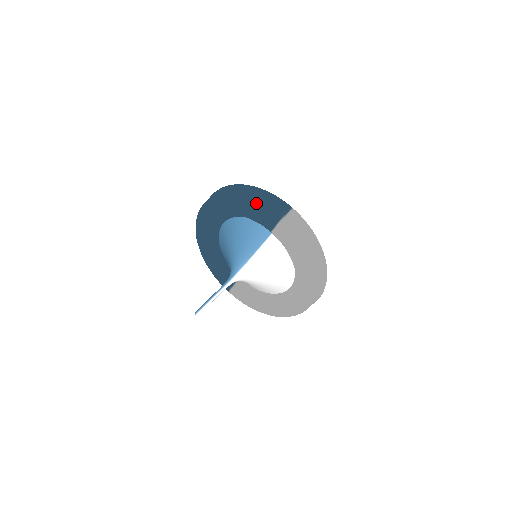
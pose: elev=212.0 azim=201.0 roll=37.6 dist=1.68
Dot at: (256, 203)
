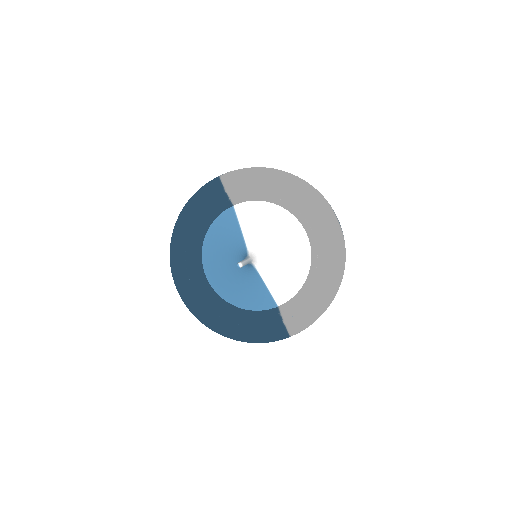
Dot at: (193, 195)
